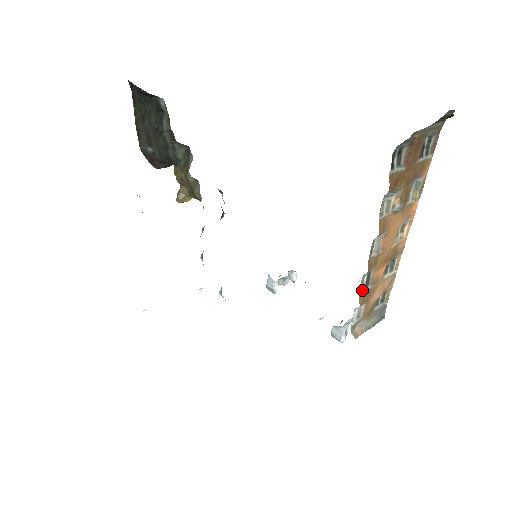
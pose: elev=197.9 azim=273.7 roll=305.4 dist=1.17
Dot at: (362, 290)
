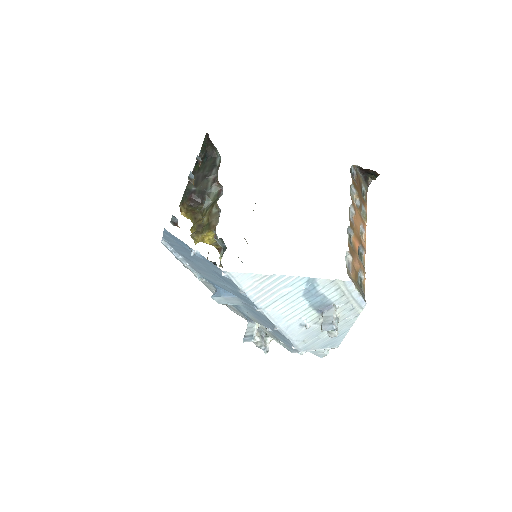
Dot at: (348, 239)
